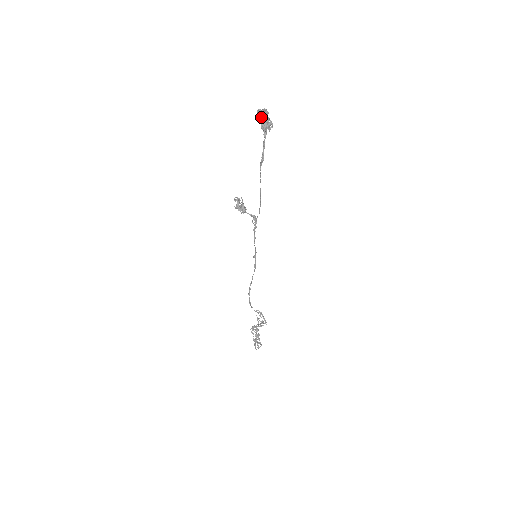
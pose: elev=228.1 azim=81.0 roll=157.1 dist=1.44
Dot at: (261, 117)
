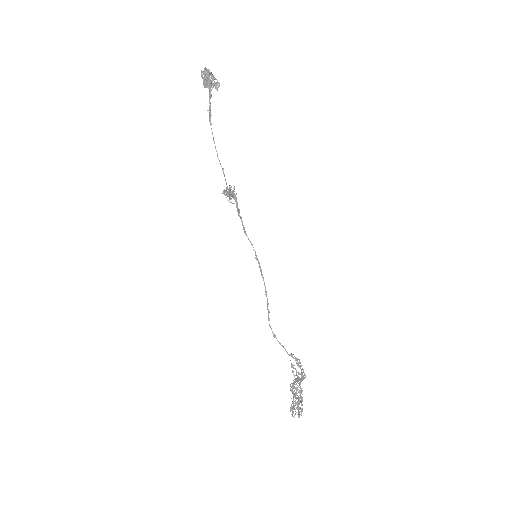
Dot at: (202, 76)
